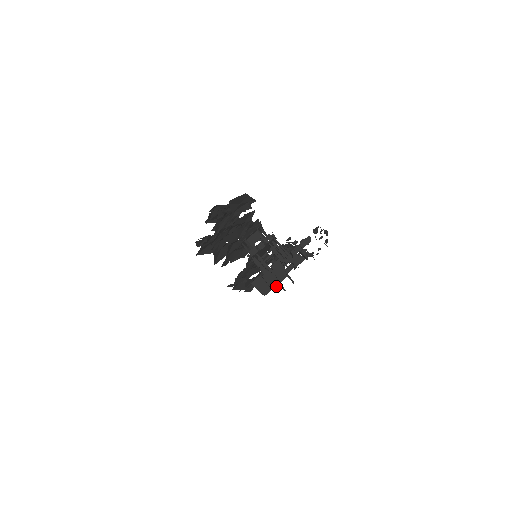
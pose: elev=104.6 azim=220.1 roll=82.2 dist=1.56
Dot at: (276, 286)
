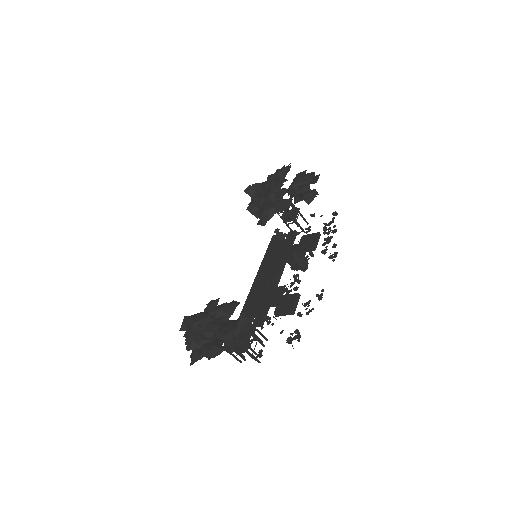
Dot at: occluded
